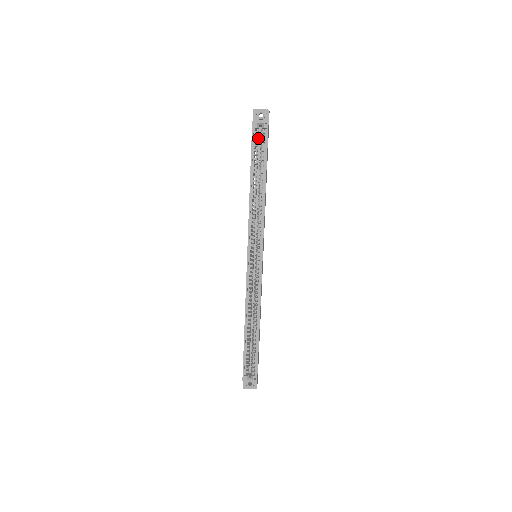
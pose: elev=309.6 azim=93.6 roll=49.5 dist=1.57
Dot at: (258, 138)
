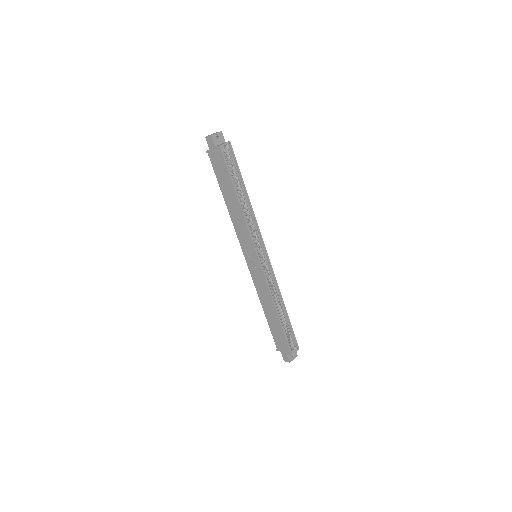
Dot at: occluded
